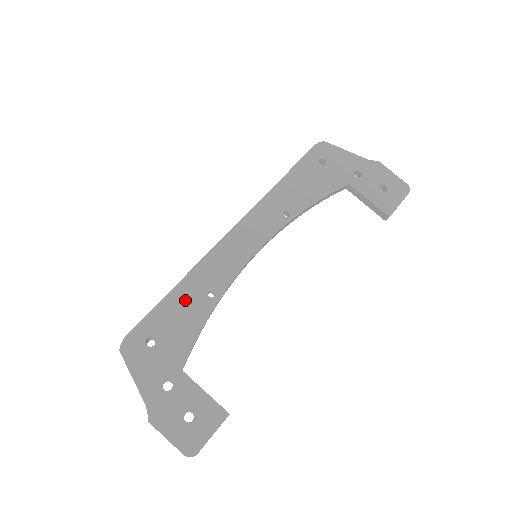
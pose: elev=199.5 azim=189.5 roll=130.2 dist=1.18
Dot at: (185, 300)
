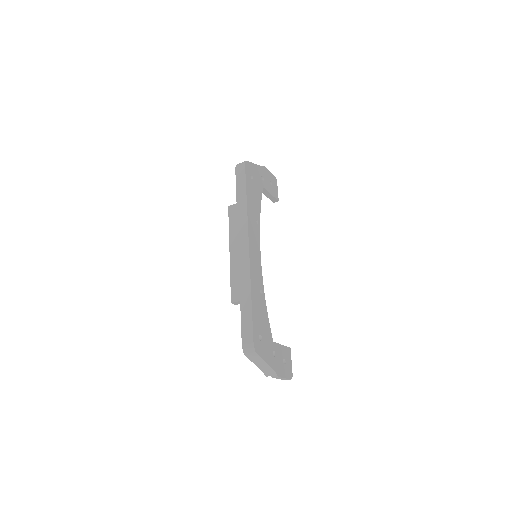
Dot at: (257, 304)
